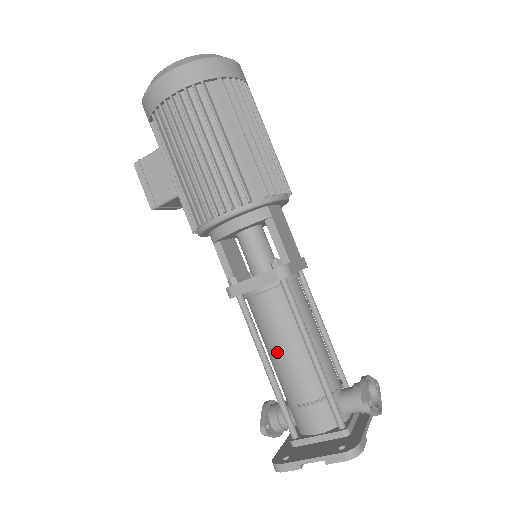
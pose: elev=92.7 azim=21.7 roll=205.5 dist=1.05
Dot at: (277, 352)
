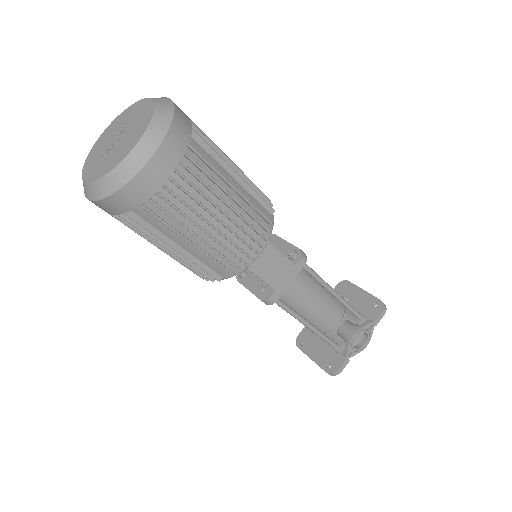
Dot at: occluded
